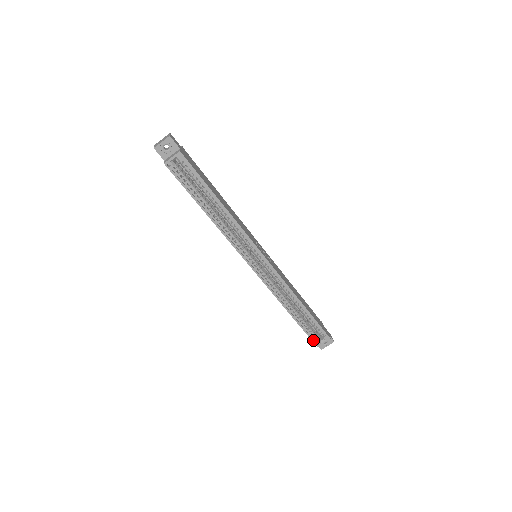
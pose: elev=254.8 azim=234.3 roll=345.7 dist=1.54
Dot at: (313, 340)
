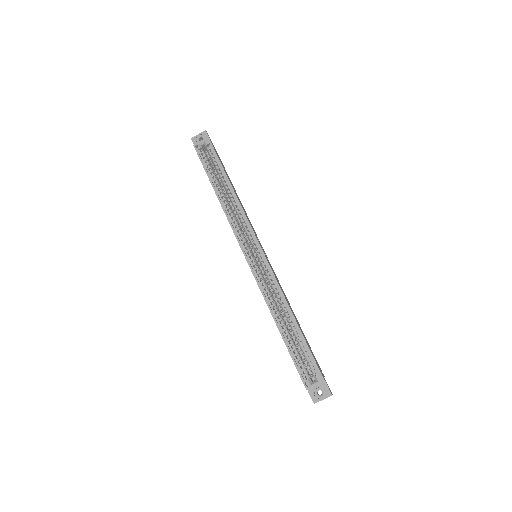
Dot at: (301, 376)
